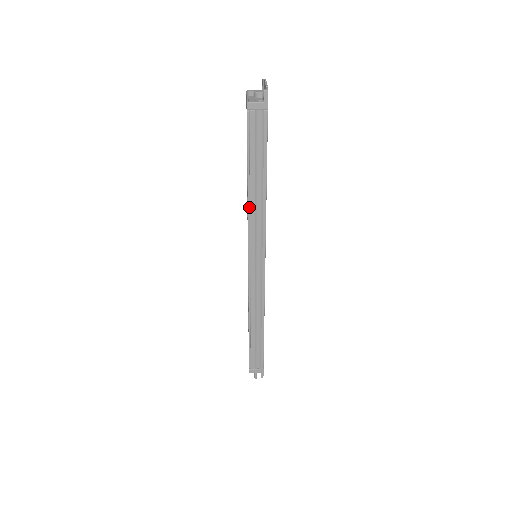
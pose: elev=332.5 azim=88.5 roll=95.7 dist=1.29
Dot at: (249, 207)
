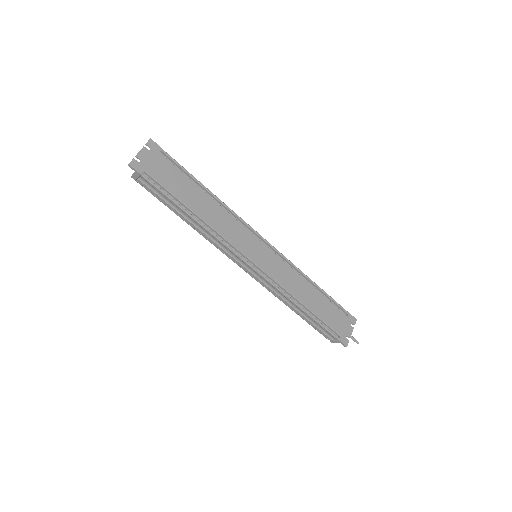
Dot at: (201, 234)
